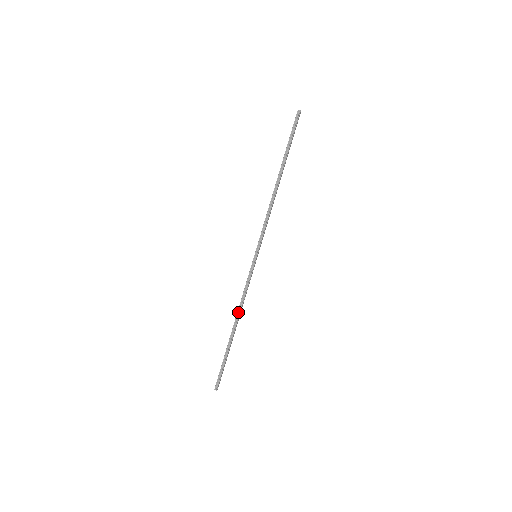
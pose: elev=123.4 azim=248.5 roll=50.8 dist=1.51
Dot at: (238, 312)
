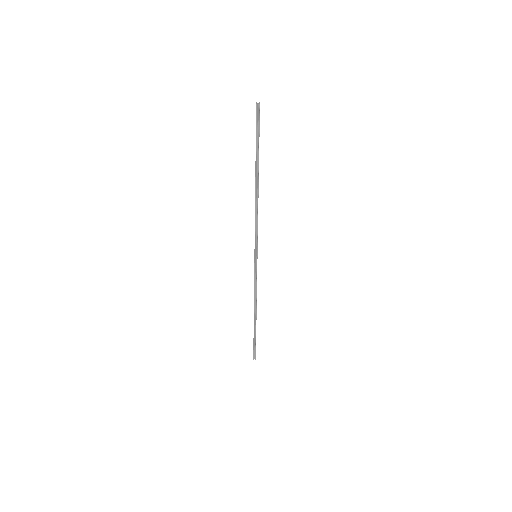
Dot at: (254, 303)
